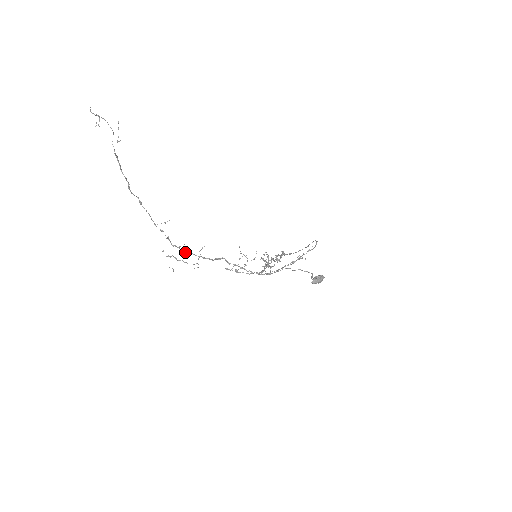
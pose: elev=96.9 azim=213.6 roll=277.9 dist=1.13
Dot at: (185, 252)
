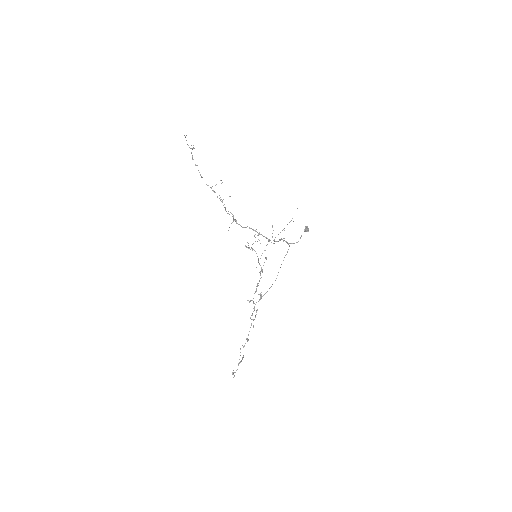
Dot at: occluded
